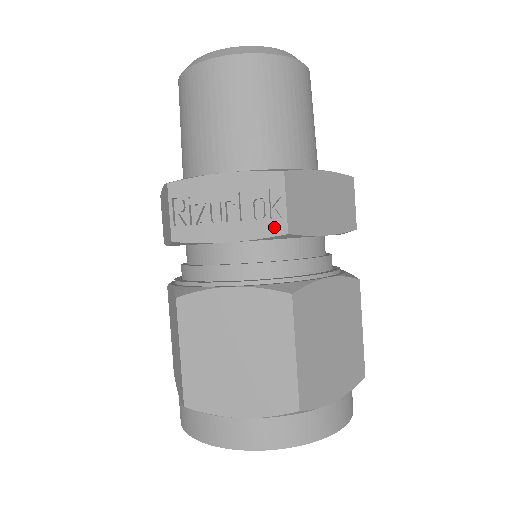
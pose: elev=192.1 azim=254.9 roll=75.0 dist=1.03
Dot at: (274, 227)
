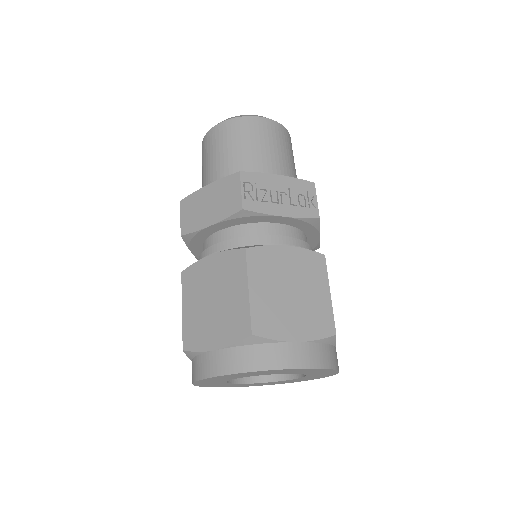
Dot at: (311, 213)
